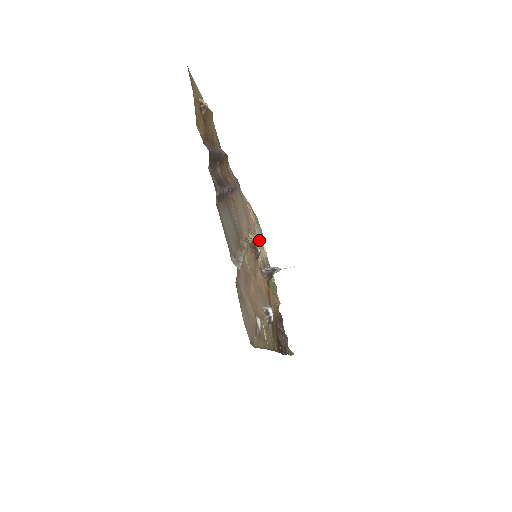
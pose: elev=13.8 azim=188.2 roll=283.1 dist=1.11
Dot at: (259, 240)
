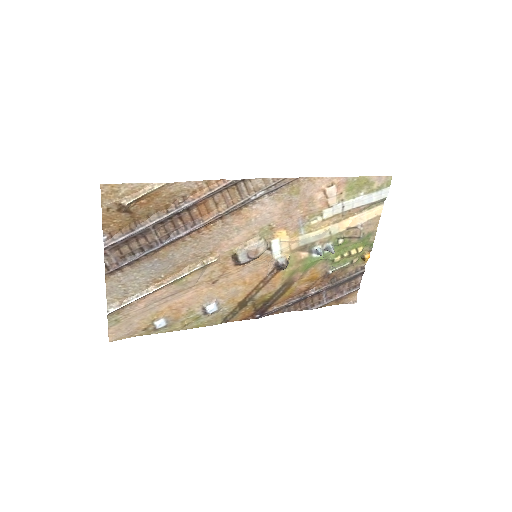
Dot at: (253, 251)
